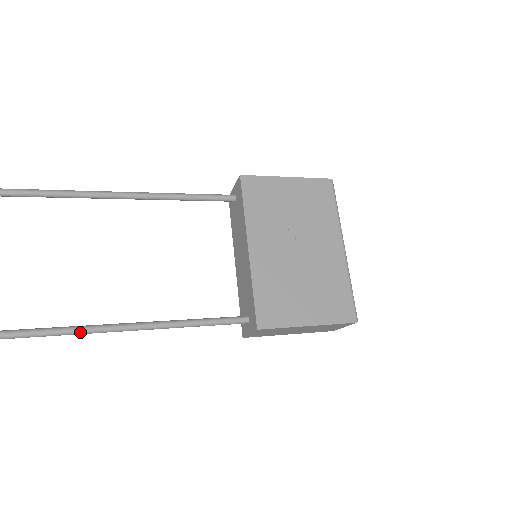
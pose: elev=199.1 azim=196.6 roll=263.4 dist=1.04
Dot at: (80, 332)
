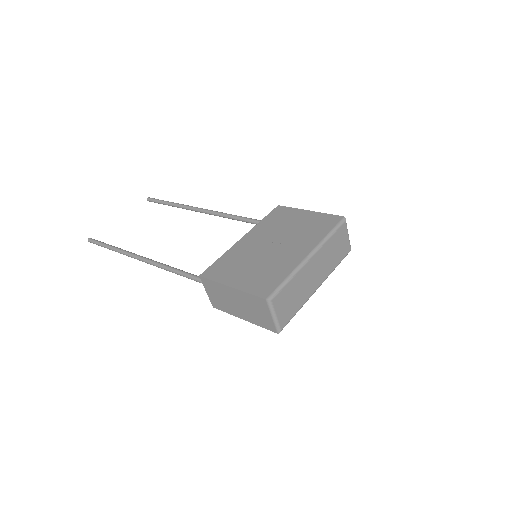
Dot at: (140, 258)
